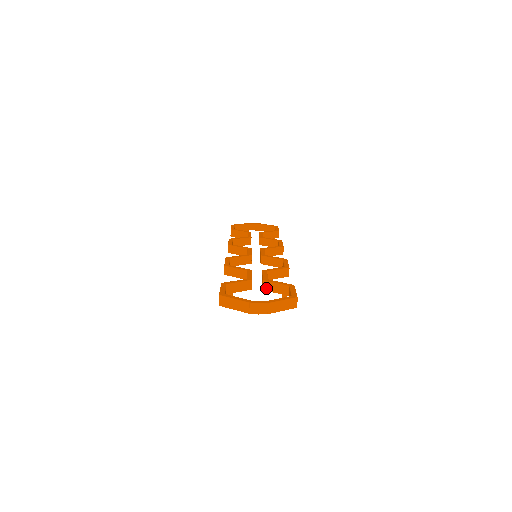
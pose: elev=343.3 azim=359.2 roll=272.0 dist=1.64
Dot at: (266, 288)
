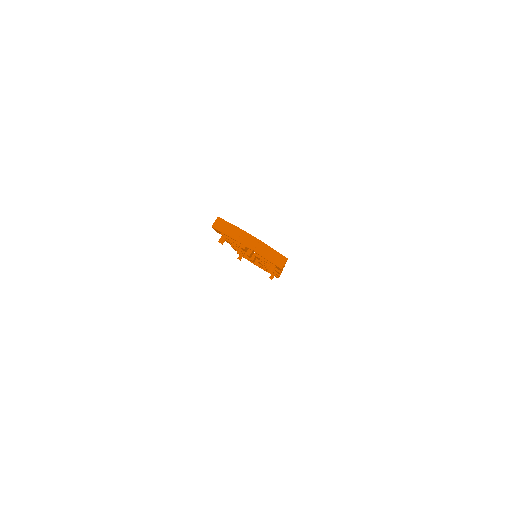
Dot at: occluded
